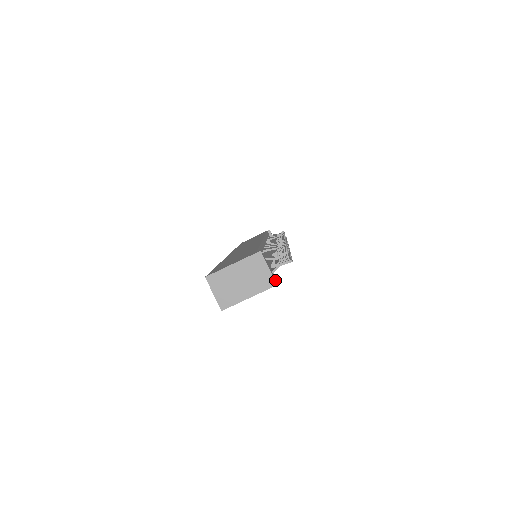
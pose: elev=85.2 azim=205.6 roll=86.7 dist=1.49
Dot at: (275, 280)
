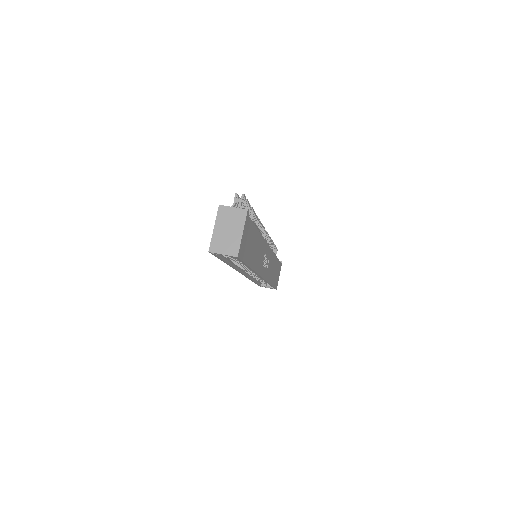
Dot at: (245, 210)
